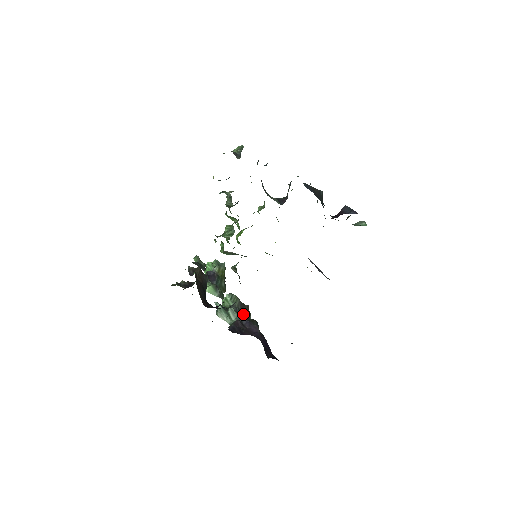
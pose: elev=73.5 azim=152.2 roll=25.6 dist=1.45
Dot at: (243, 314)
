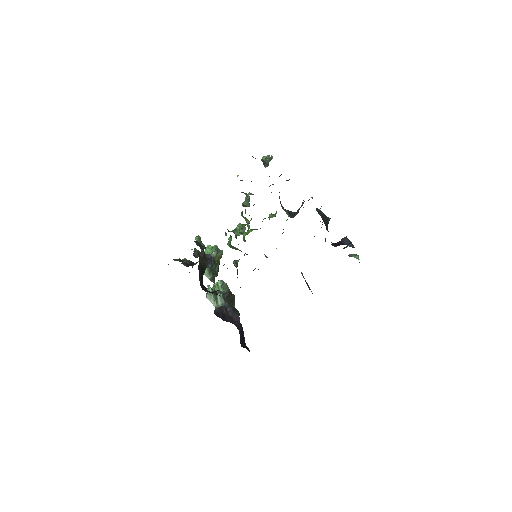
Dot at: (229, 302)
